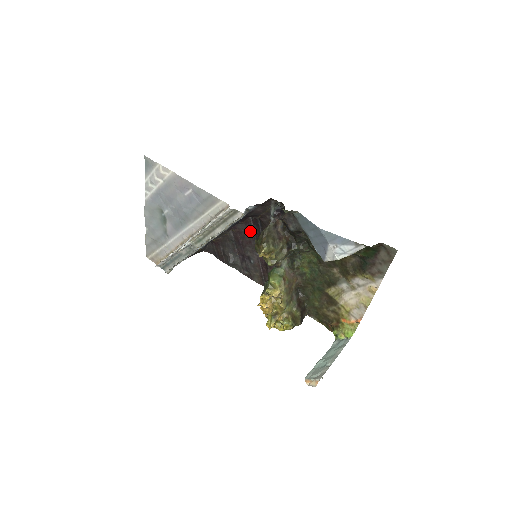
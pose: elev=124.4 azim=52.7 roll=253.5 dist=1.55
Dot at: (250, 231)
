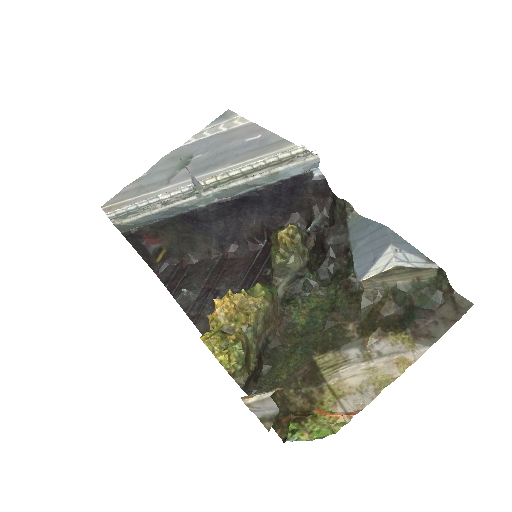
Dot at: (249, 260)
